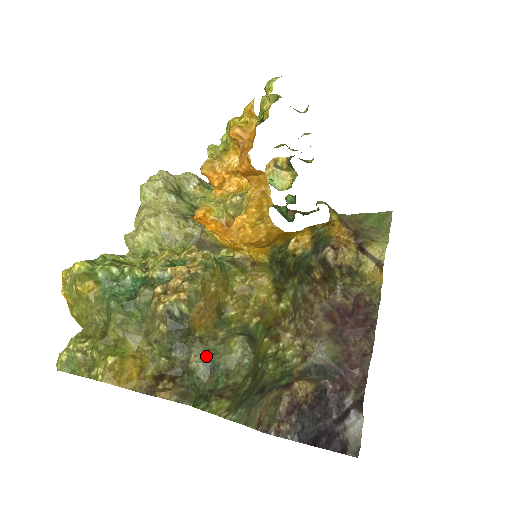
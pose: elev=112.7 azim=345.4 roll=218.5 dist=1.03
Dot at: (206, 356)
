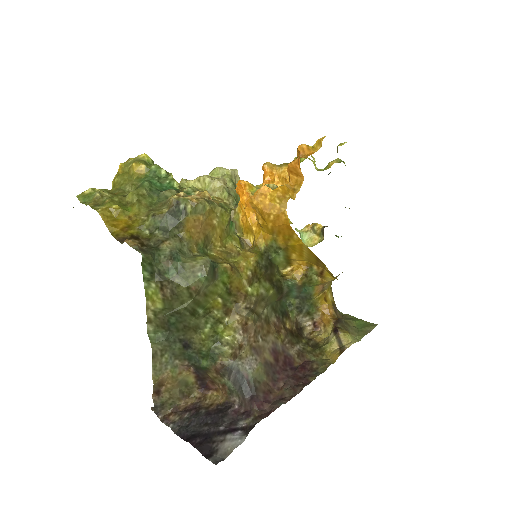
Dot at: (176, 249)
